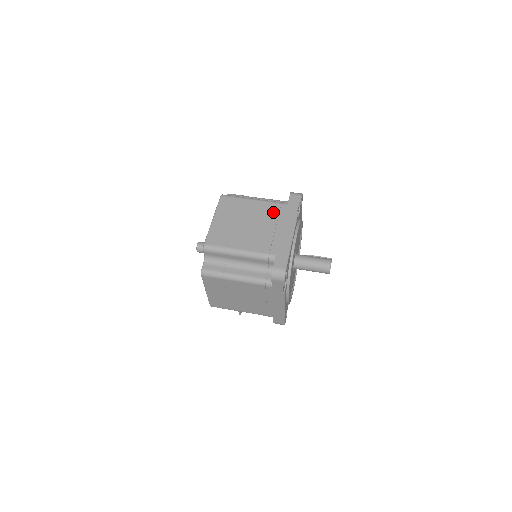
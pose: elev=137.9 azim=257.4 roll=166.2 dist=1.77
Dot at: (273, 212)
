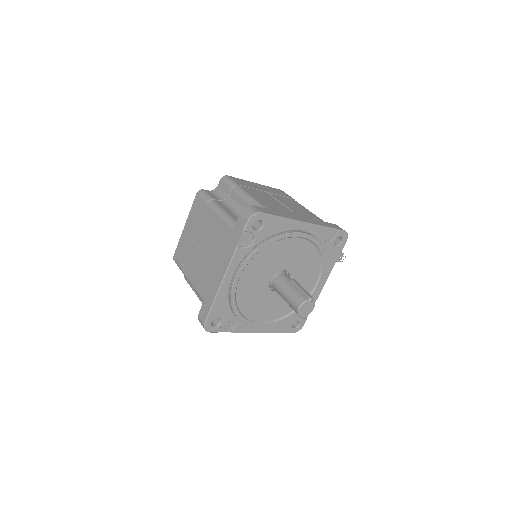
Dot at: (219, 237)
